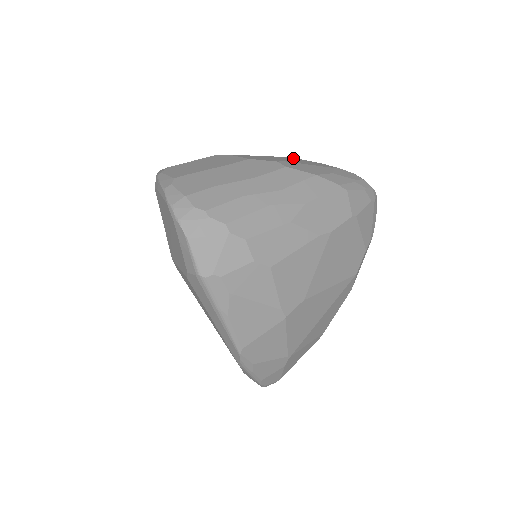
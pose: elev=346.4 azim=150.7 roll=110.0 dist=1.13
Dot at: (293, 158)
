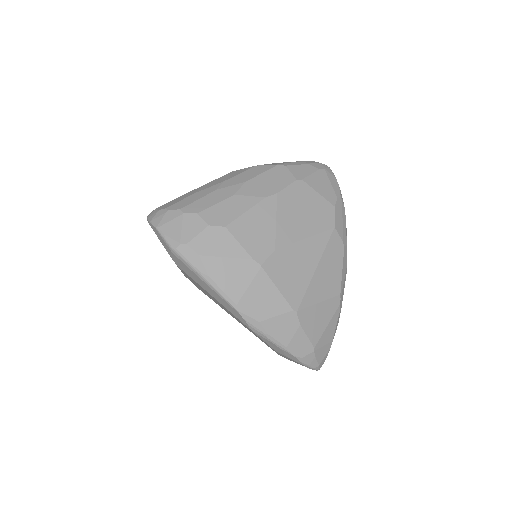
Dot at: occluded
